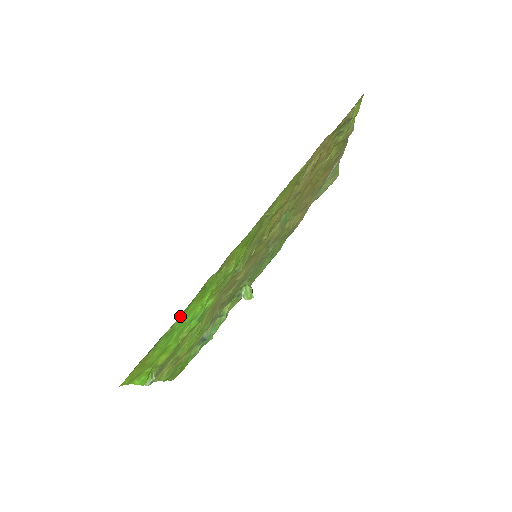
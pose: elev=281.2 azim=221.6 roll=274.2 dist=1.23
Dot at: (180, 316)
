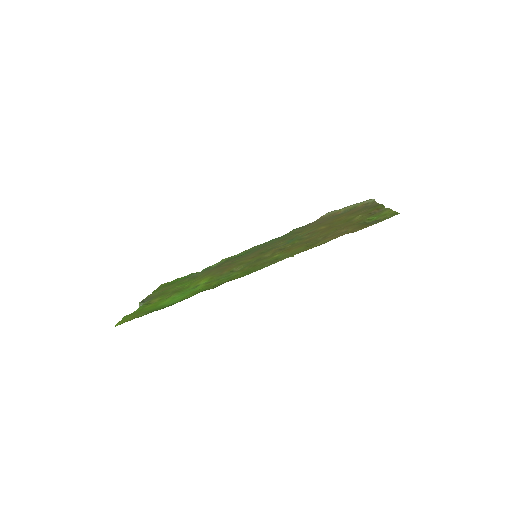
Dot at: (173, 304)
